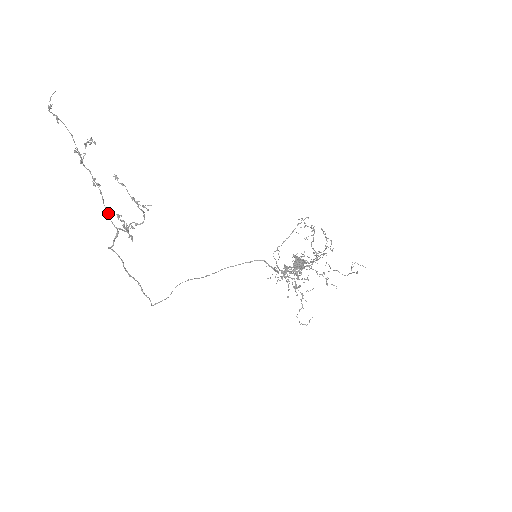
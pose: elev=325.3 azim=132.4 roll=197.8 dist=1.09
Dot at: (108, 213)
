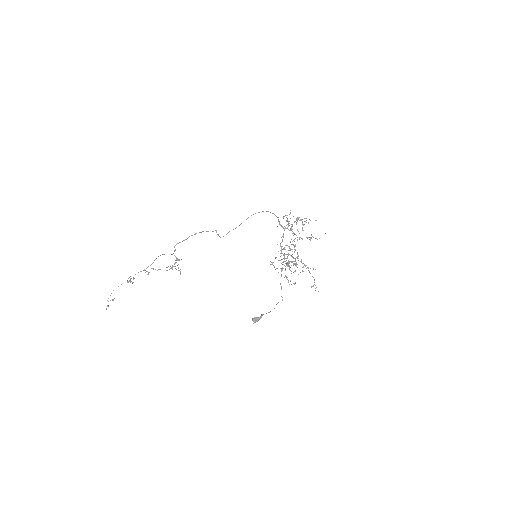
Dot at: occluded
